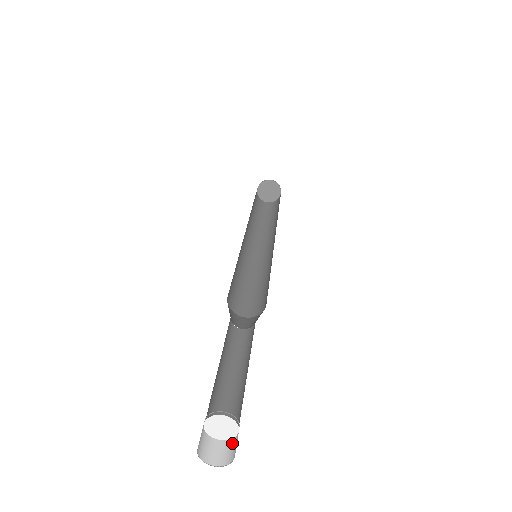
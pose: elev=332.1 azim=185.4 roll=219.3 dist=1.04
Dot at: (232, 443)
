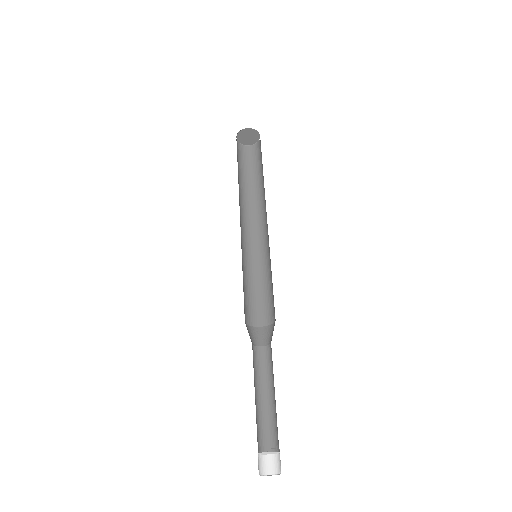
Dot at: (268, 459)
